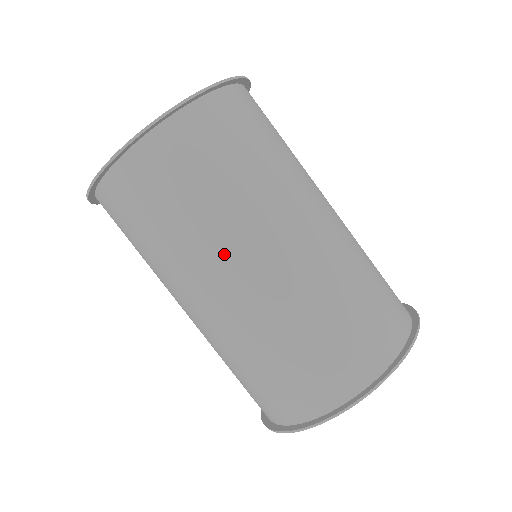
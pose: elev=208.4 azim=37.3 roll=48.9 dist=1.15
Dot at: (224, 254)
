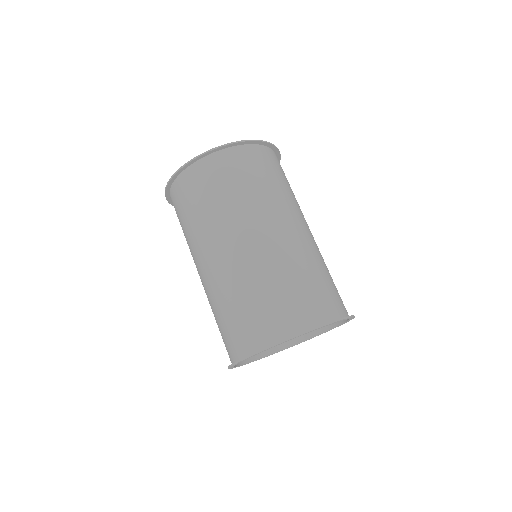
Dot at: (247, 221)
